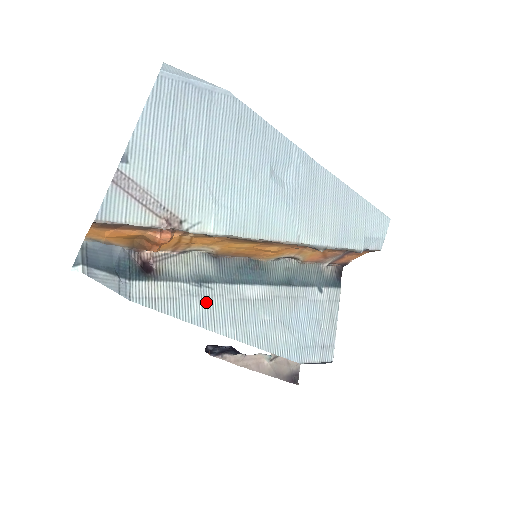
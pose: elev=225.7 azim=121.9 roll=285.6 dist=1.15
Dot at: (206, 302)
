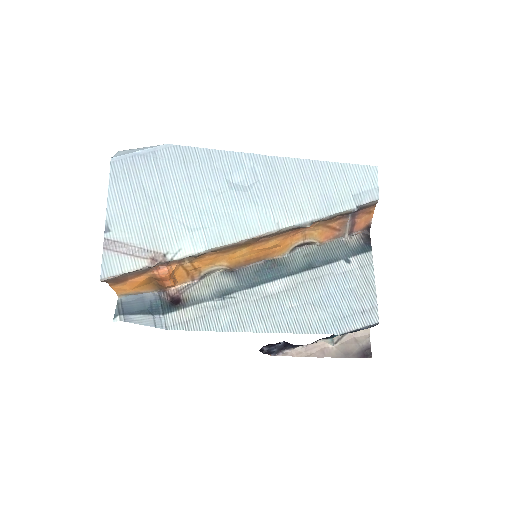
Dot at: (232, 310)
